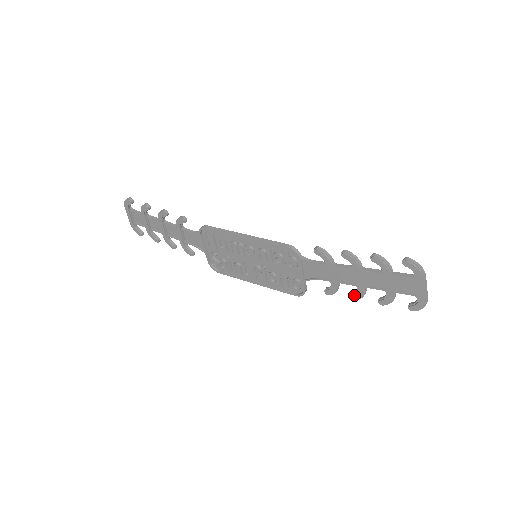
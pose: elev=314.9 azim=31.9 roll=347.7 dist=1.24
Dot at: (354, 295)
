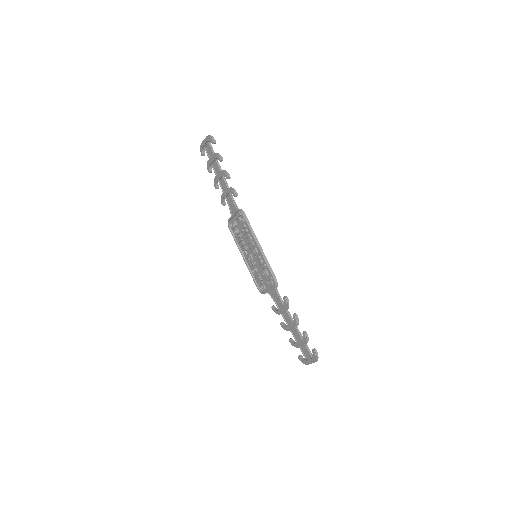
Dot at: (283, 325)
